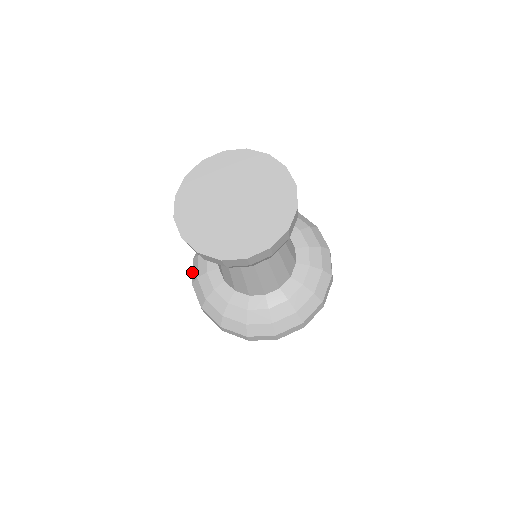
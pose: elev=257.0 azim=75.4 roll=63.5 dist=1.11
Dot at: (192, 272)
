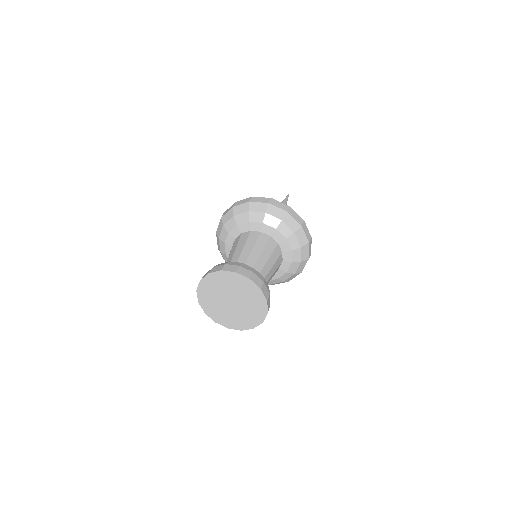
Dot at: (222, 256)
